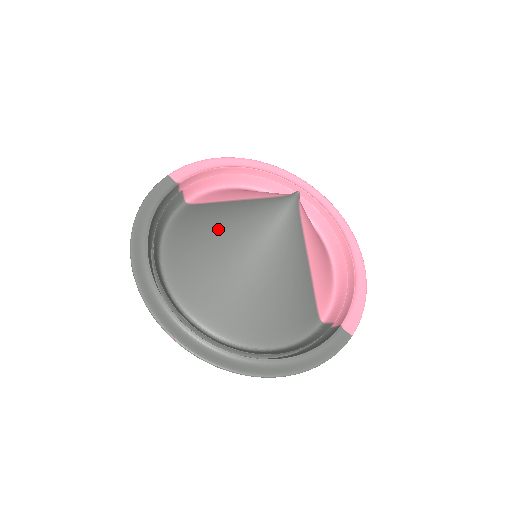
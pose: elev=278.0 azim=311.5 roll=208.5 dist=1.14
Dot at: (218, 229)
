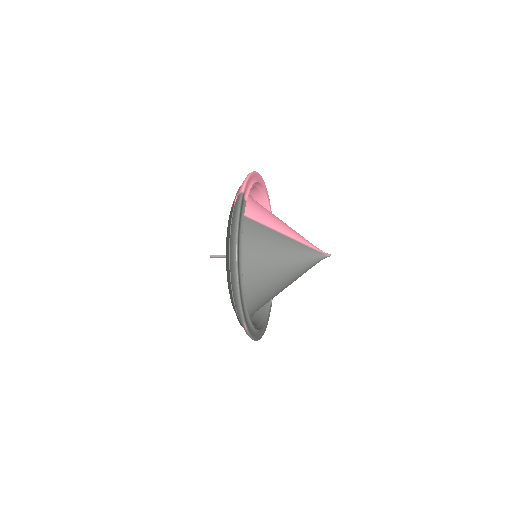
Dot at: (278, 256)
